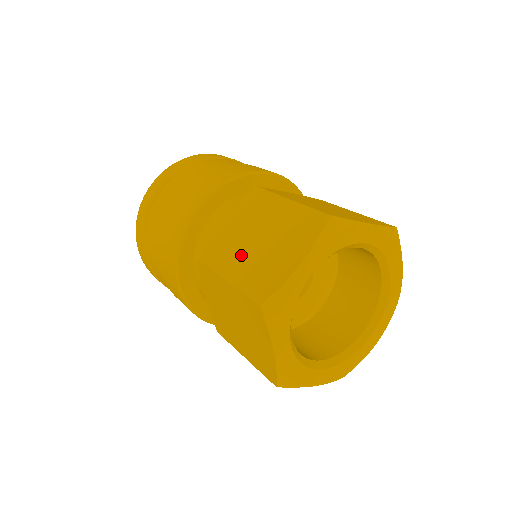
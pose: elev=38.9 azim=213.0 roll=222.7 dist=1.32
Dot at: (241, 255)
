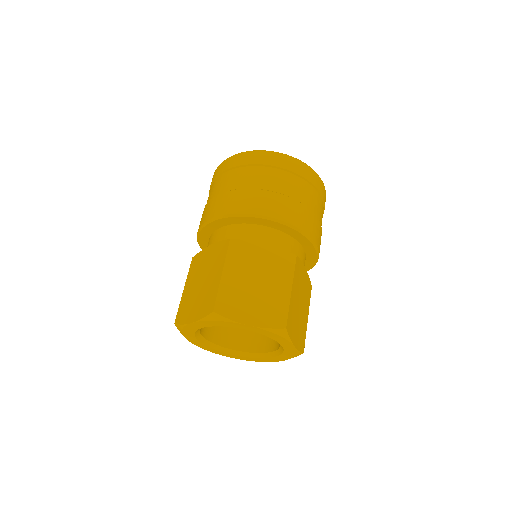
Dot at: (242, 275)
